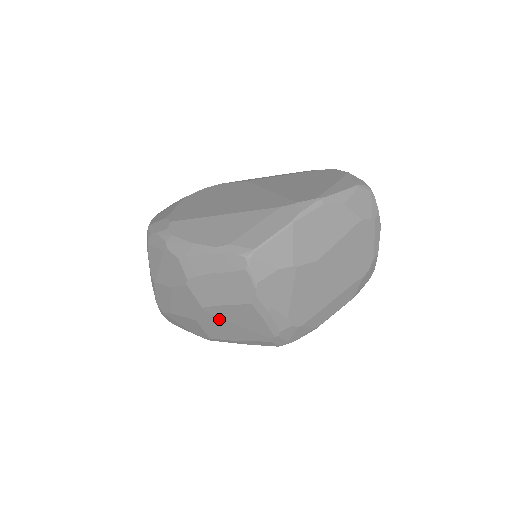
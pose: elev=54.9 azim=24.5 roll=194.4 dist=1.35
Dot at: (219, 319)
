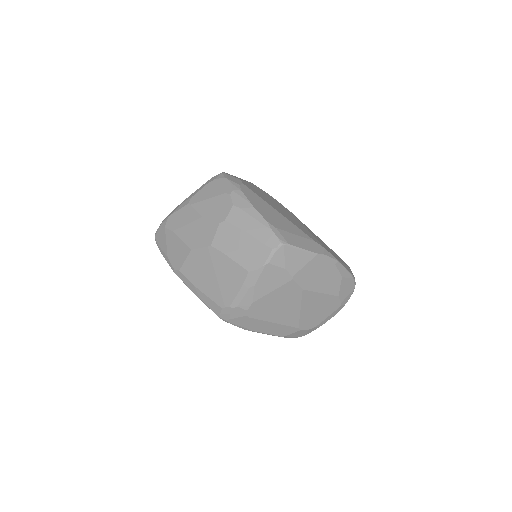
Dot at: (210, 263)
